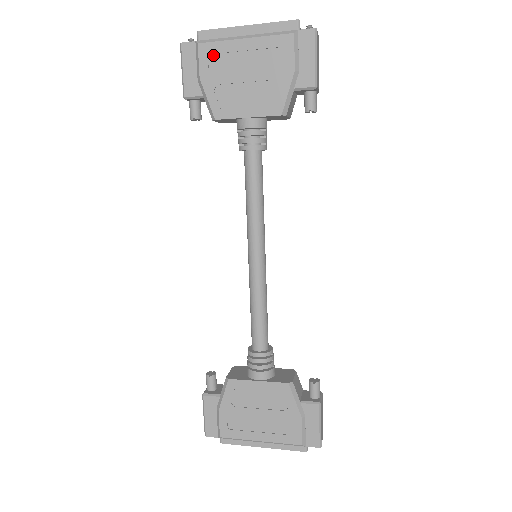
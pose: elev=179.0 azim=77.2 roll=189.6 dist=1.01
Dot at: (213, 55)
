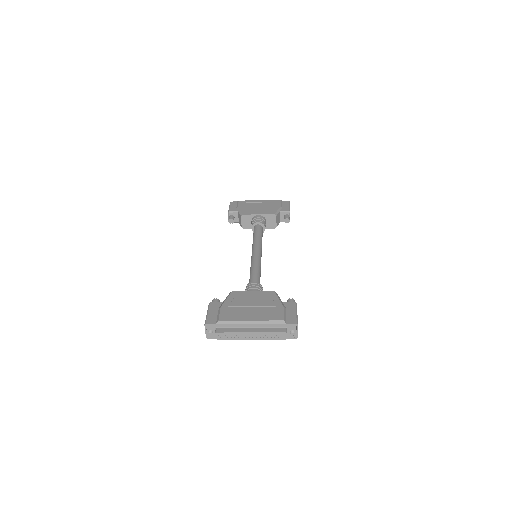
Dot at: (245, 203)
